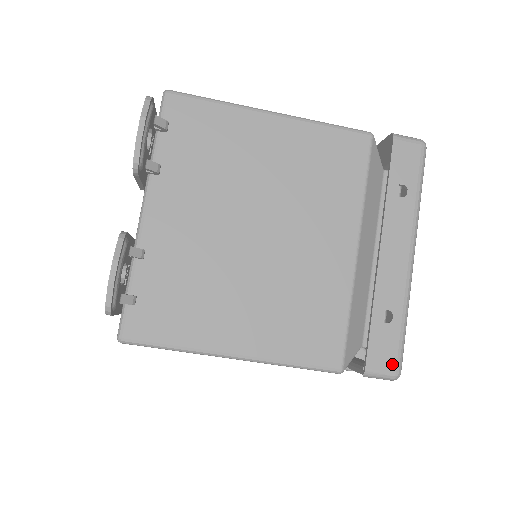
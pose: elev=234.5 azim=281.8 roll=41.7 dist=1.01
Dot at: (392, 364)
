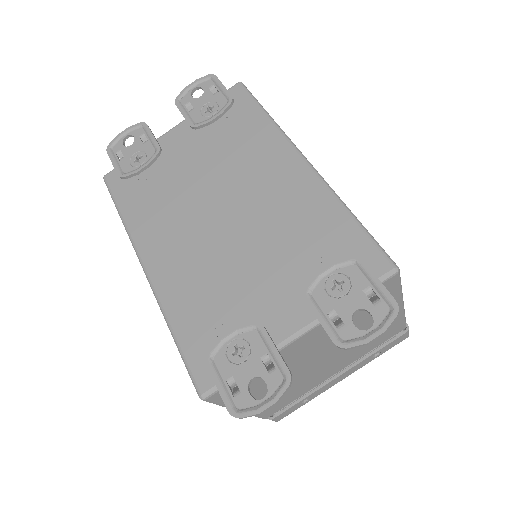
Dot at: occluded
